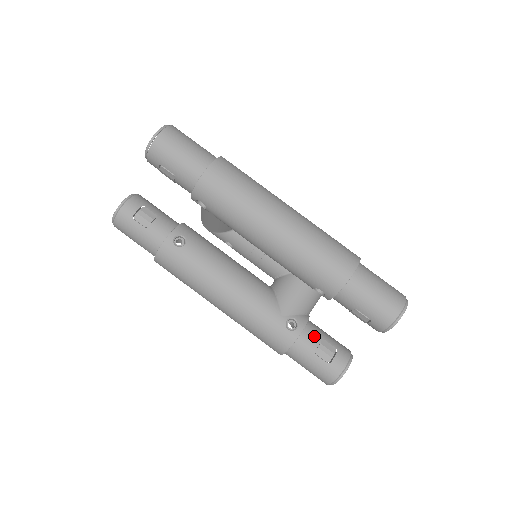
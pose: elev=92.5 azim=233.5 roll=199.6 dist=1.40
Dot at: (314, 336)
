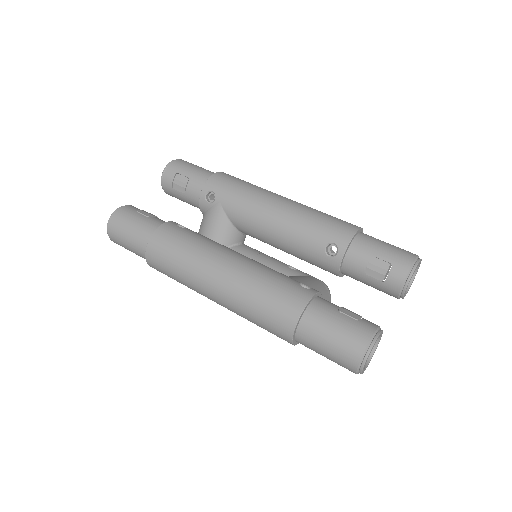
Dot at: (332, 303)
